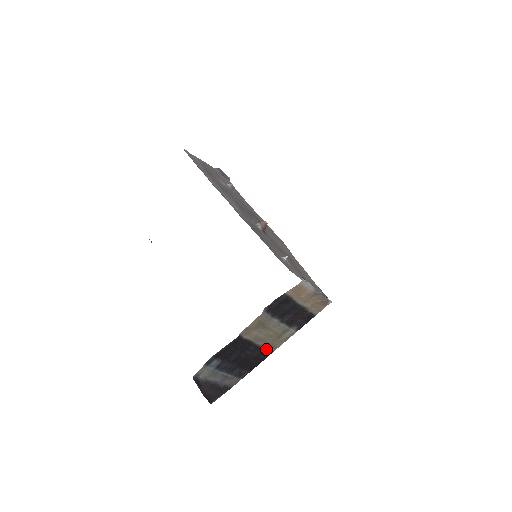
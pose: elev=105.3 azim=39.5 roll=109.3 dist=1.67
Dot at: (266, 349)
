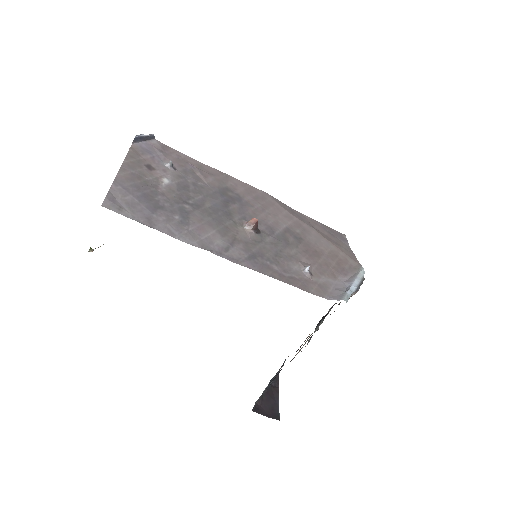
Dot at: (306, 338)
